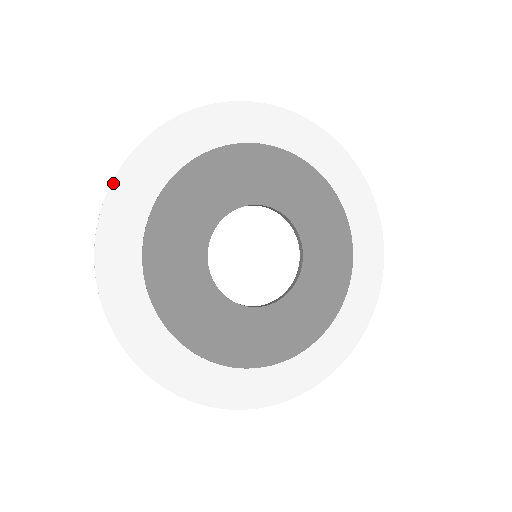
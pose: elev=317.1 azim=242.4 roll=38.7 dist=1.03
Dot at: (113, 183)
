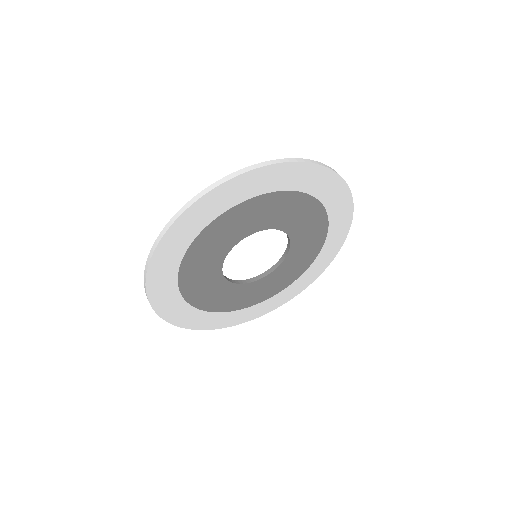
Dot at: (178, 219)
